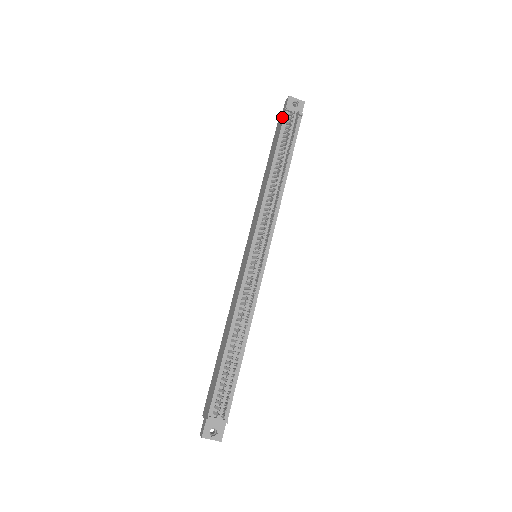
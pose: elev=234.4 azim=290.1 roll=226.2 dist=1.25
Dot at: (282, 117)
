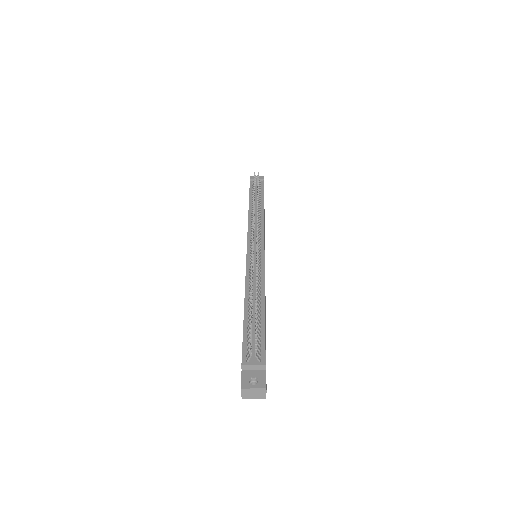
Dot at: occluded
